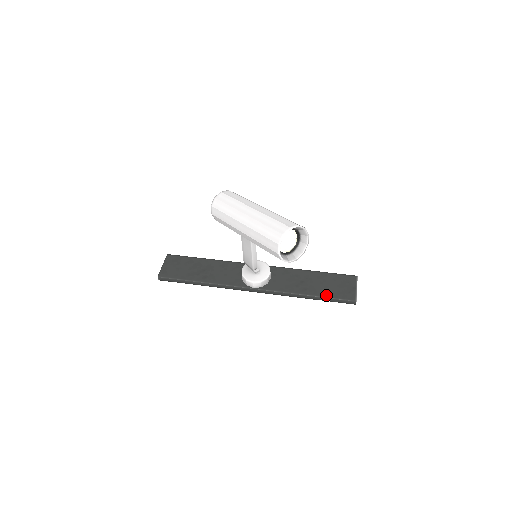
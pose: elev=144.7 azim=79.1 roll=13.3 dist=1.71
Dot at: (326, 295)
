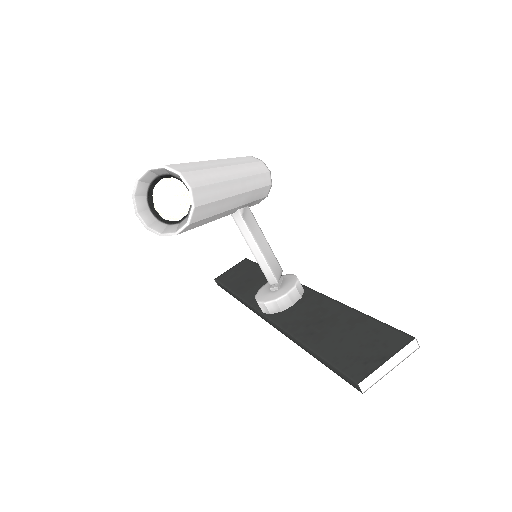
Dot at: (326, 353)
